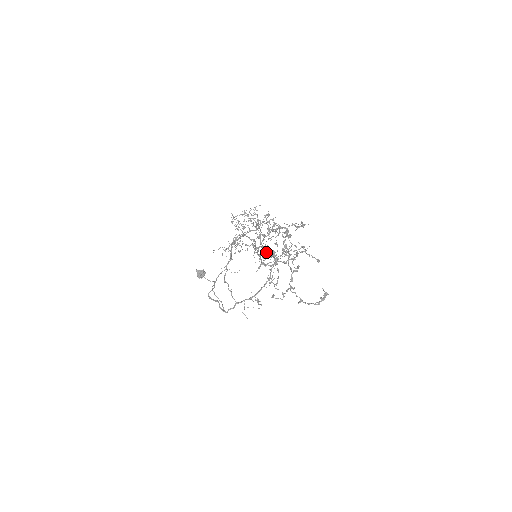
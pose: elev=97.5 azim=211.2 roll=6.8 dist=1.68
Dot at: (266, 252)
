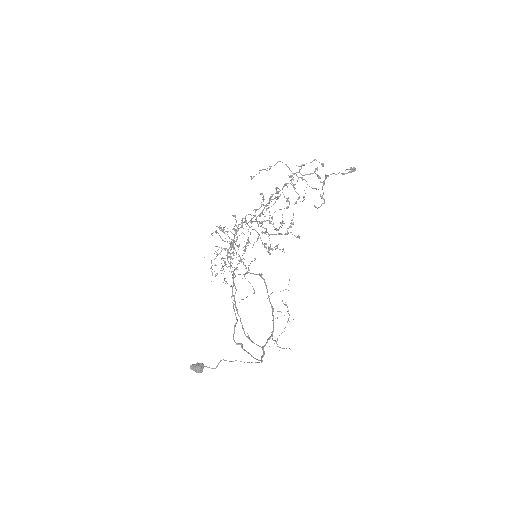
Dot at: (277, 192)
